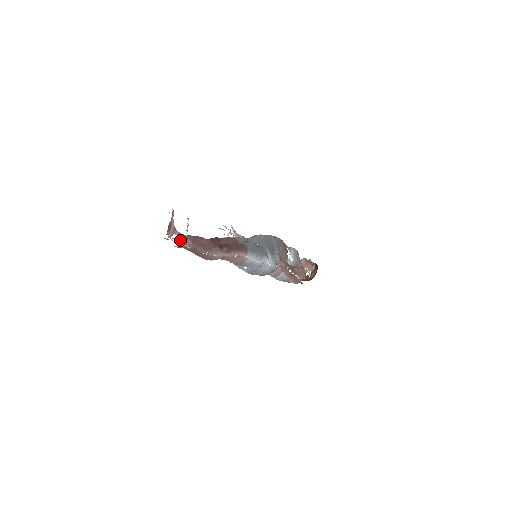
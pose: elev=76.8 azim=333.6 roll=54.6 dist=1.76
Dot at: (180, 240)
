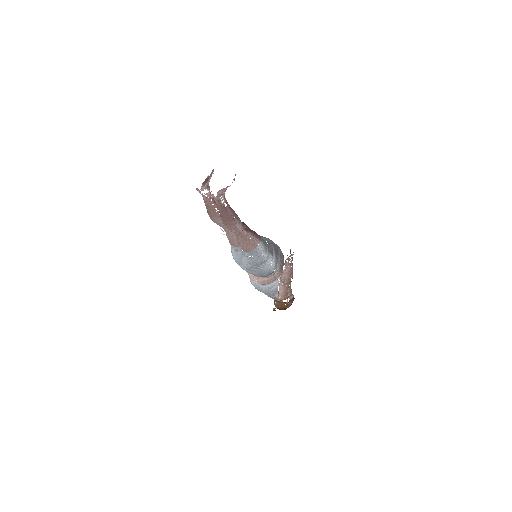
Dot at: (221, 190)
